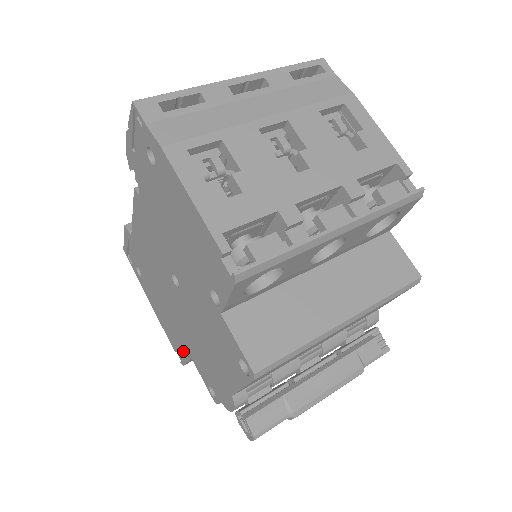
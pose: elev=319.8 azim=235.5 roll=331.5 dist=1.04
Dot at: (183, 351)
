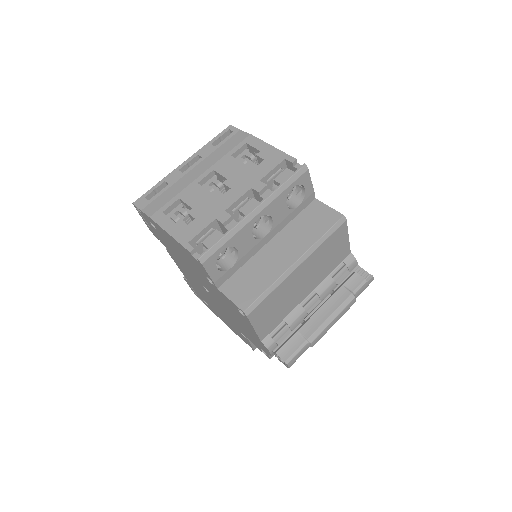
Dot at: (244, 338)
